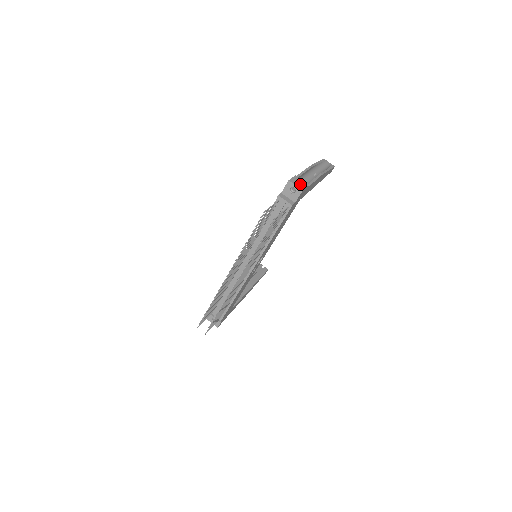
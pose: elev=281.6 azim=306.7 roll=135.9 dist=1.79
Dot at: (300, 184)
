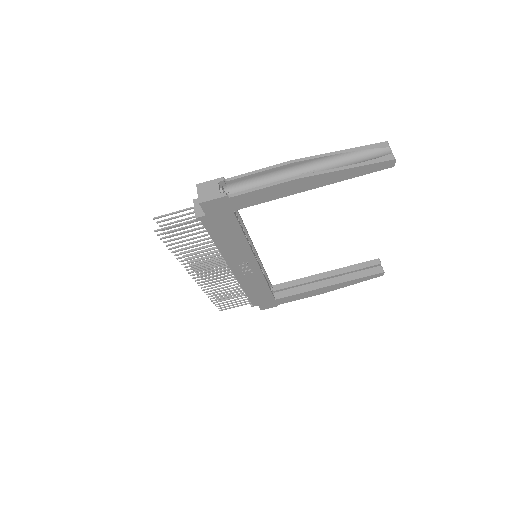
Dot at: (208, 193)
